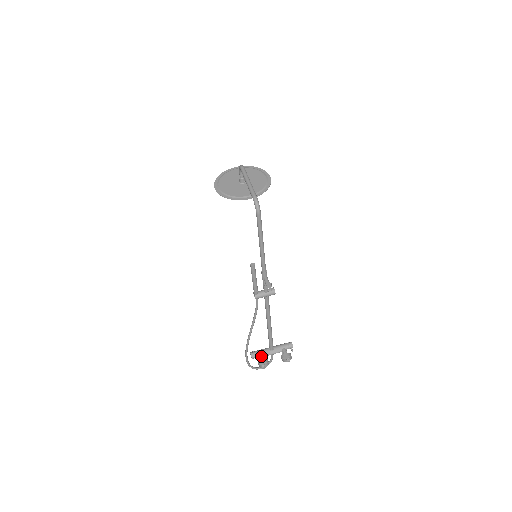
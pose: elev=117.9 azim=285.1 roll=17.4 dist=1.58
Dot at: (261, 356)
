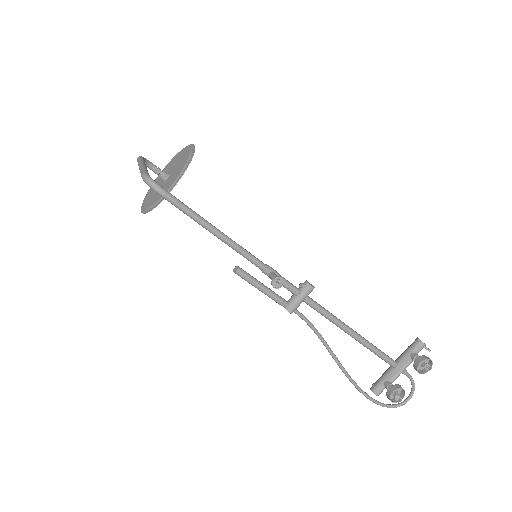
Dot at: (386, 385)
